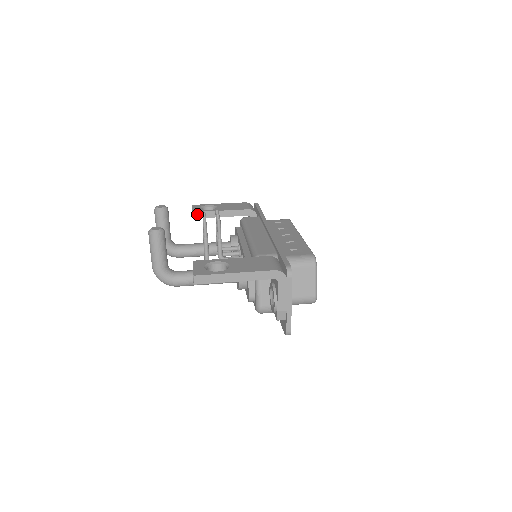
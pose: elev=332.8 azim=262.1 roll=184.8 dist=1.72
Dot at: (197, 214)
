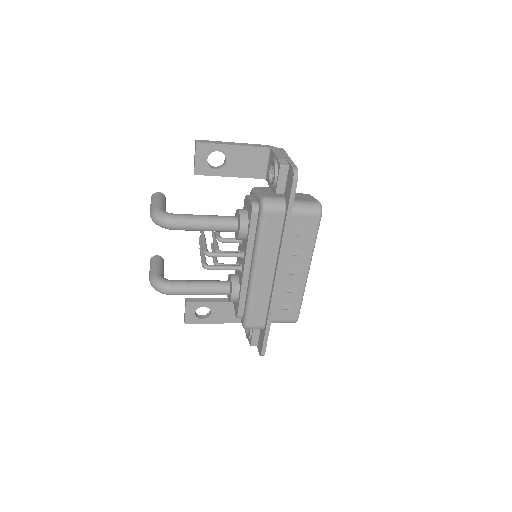
Dot at: (191, 299)
